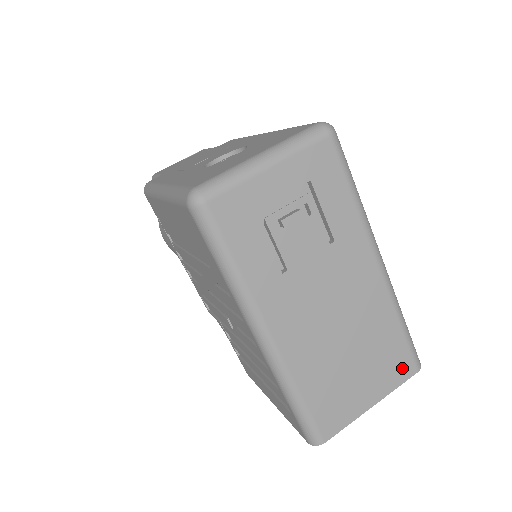
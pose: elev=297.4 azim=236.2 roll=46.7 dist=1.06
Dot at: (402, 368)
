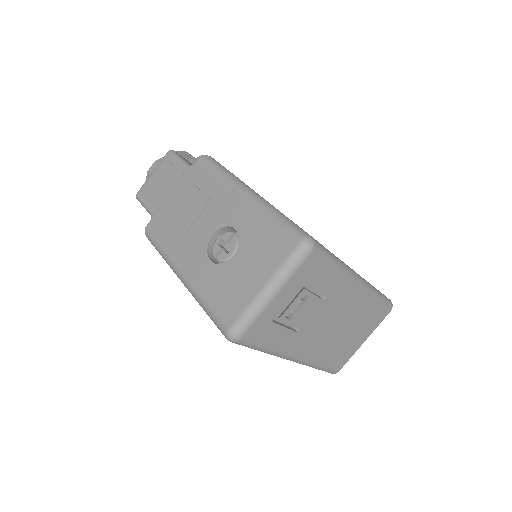
Dot at: (380, 316)
